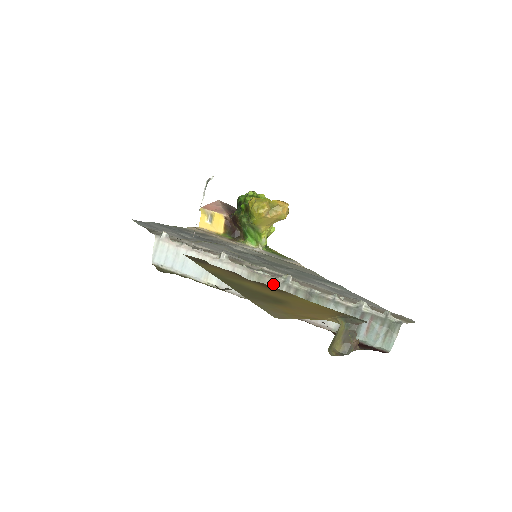
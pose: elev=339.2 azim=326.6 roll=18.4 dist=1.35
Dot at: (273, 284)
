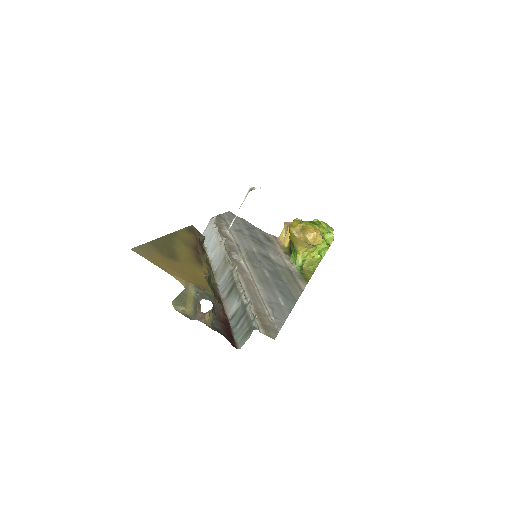
Dot at: (228, 269)
